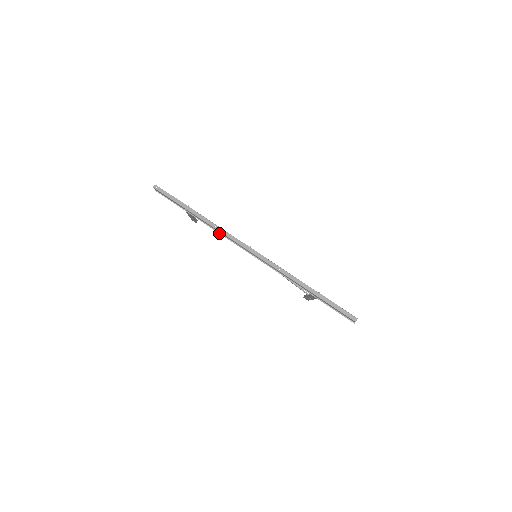
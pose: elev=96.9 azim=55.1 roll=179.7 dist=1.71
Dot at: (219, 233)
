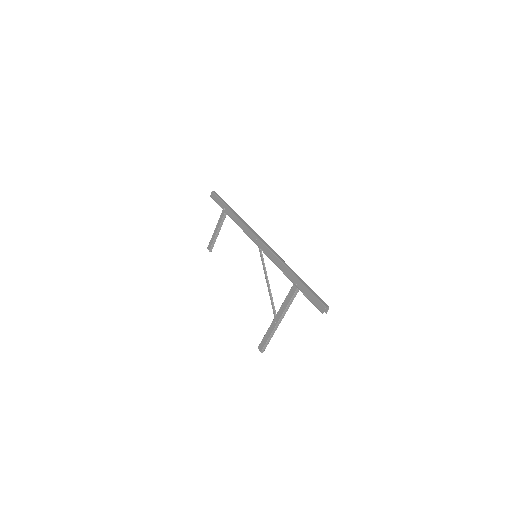
Dot at: (240, 227)
